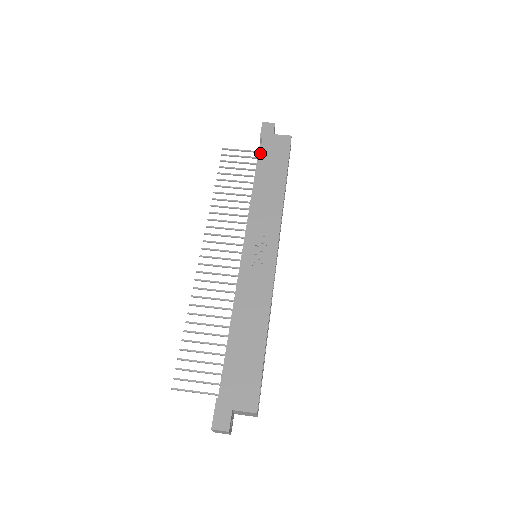
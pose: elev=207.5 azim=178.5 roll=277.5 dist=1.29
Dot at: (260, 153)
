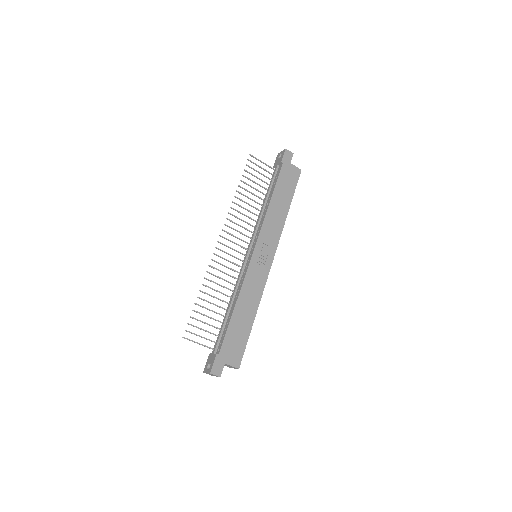
Dot at: (279, 175)
